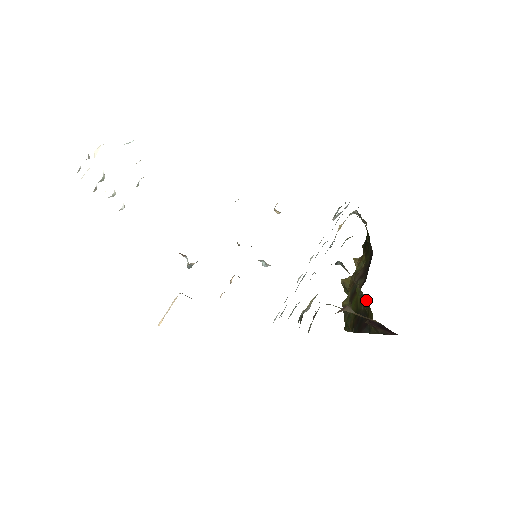
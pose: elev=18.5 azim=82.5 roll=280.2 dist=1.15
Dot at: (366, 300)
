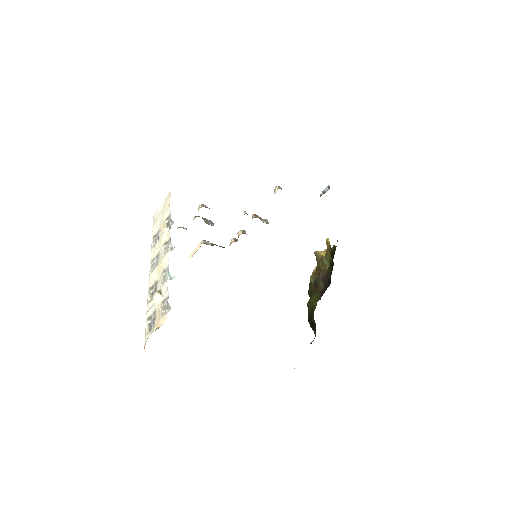
Dot at: occluded
